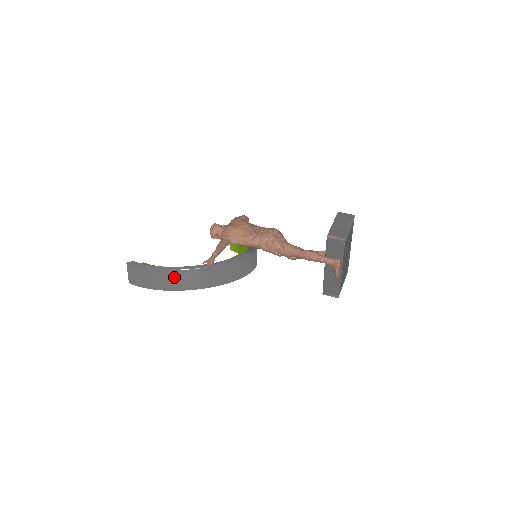
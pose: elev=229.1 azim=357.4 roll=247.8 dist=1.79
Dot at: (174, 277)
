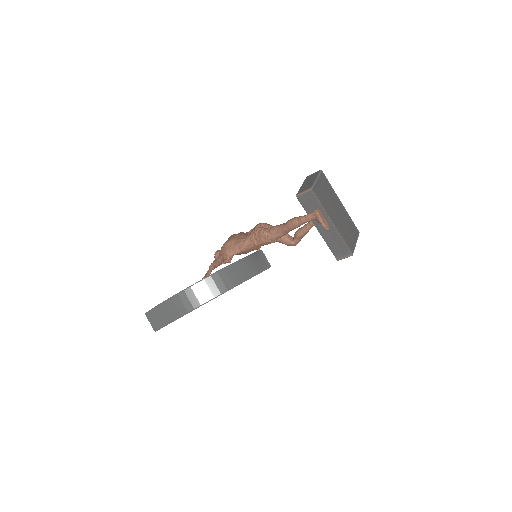
Dot at: (179, 301)
